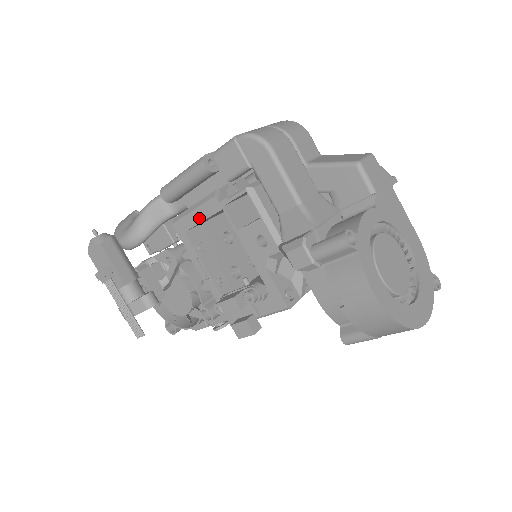
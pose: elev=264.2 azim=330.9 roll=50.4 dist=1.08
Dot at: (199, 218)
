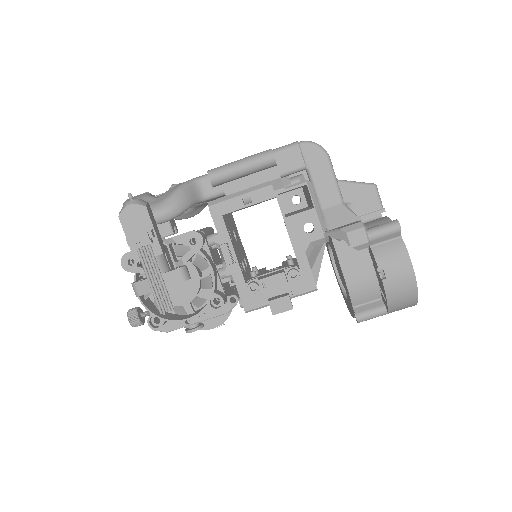
Dot at: (244, 203)
